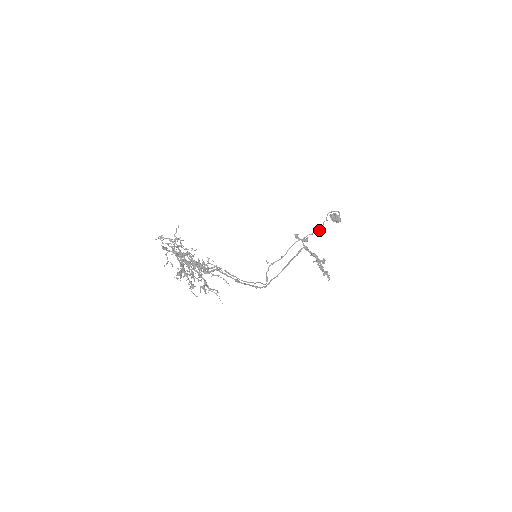
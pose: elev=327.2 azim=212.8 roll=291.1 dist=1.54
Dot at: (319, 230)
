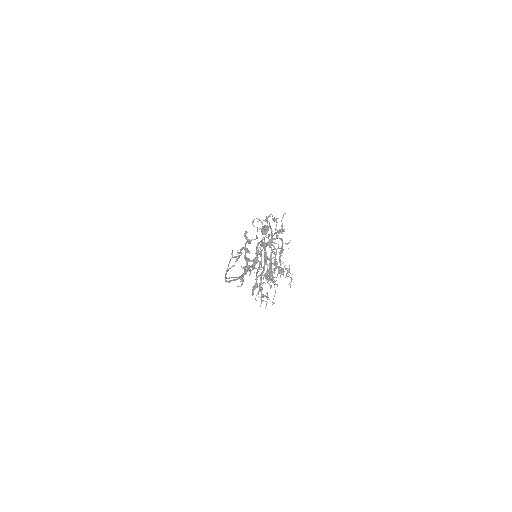
Dot at: (257, 237)
